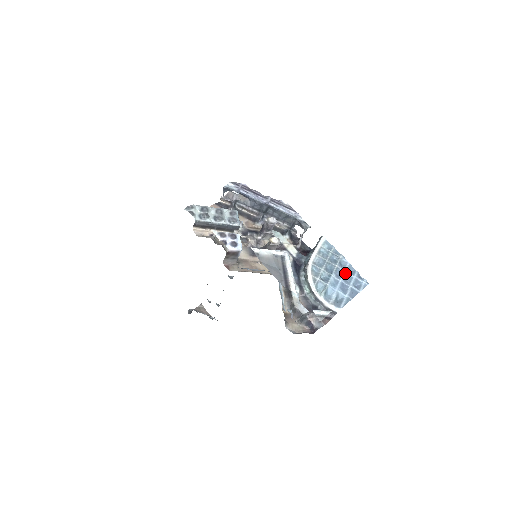
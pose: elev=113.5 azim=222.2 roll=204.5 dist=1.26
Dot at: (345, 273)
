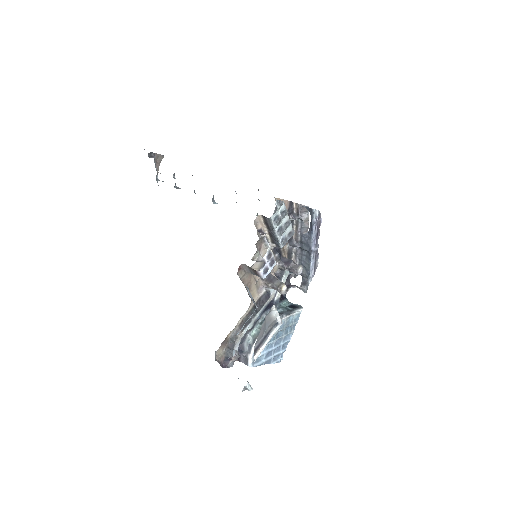
Dot at: (281, 345)
